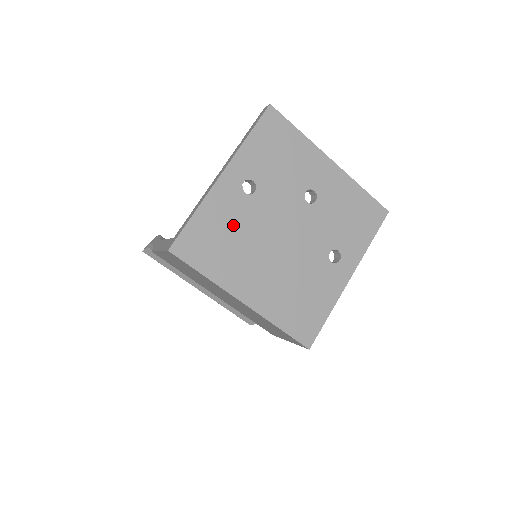
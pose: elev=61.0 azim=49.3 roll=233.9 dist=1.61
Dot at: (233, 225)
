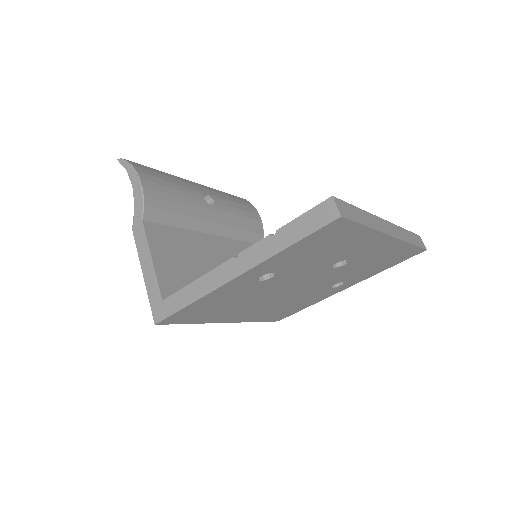
Dot at: (235, 298)
